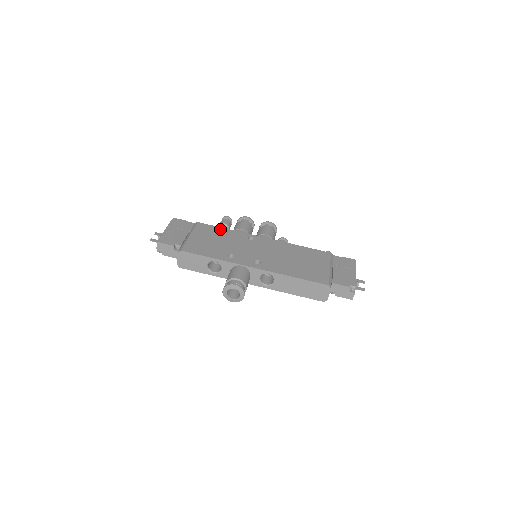
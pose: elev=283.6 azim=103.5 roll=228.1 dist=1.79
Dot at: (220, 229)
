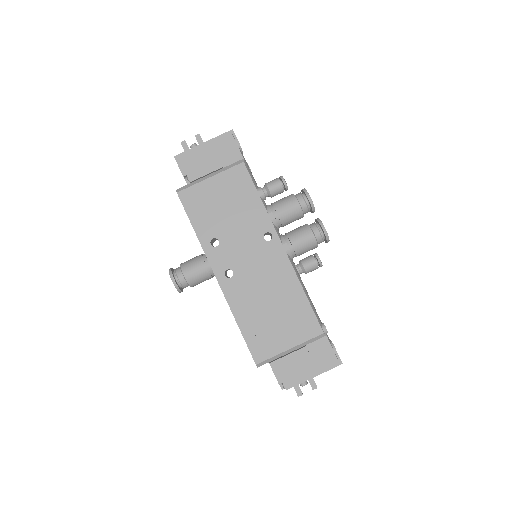
Dot at: (253, 194)
